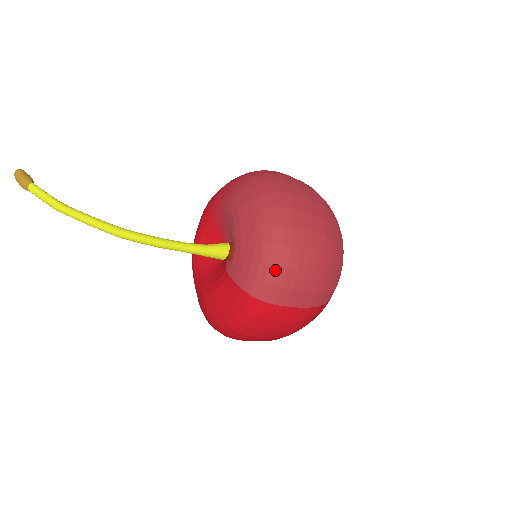
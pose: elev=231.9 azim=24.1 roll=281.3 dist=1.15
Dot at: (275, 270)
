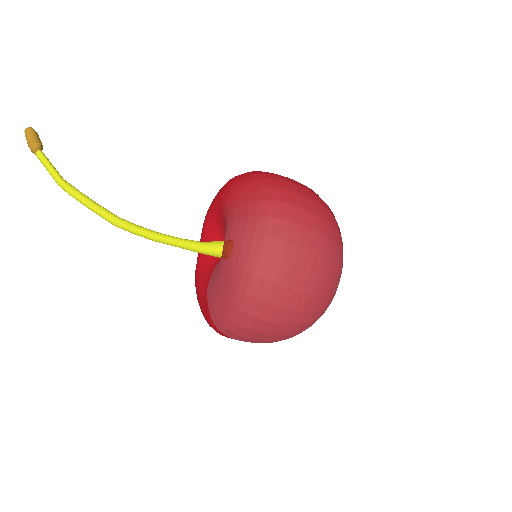
Dot at: (235, 326)
